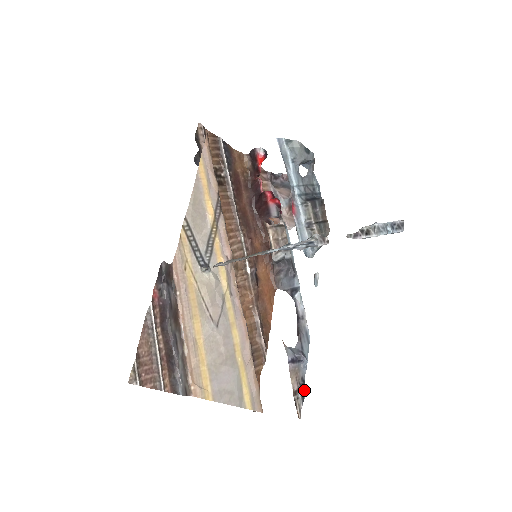
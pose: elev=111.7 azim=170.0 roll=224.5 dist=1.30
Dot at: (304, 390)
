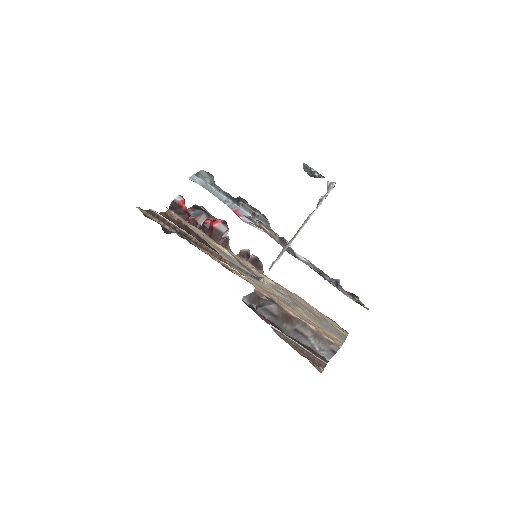
Dot at: (354, 295)
